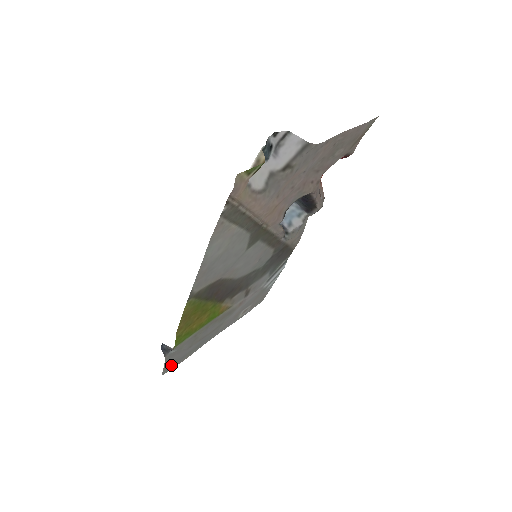
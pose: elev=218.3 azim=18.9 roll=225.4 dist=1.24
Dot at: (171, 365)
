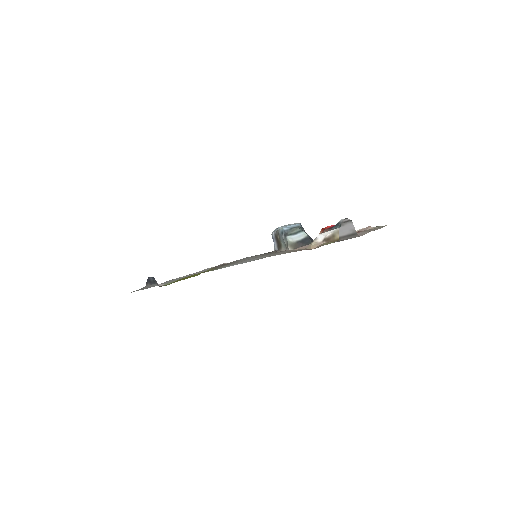
Dot at: occluded
